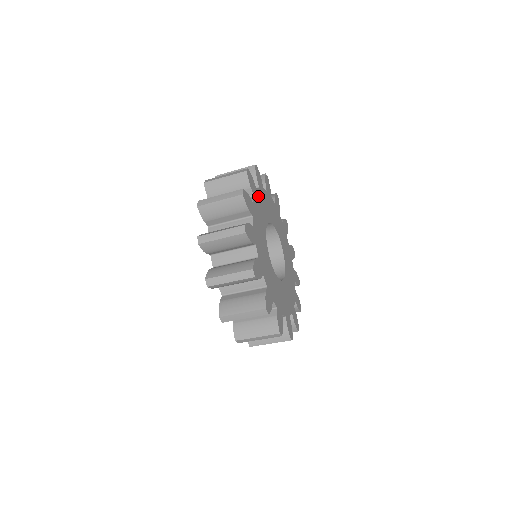
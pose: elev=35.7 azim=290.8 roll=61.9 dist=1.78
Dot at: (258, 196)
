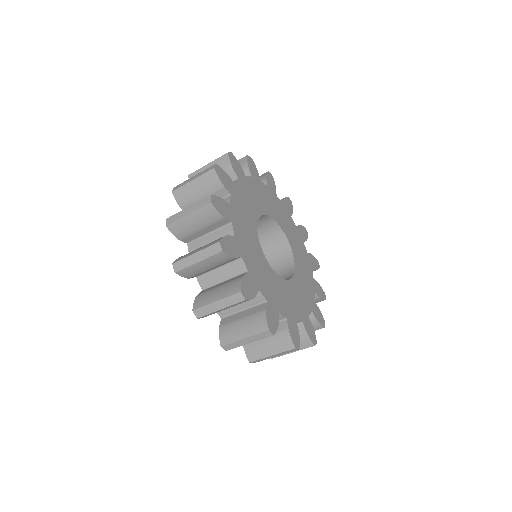
Dot at: (276, 199)
